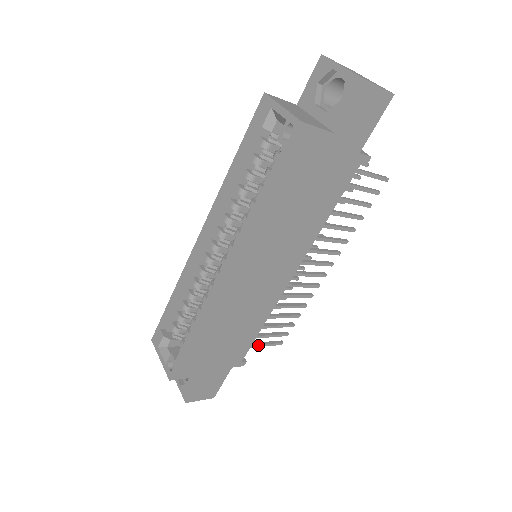
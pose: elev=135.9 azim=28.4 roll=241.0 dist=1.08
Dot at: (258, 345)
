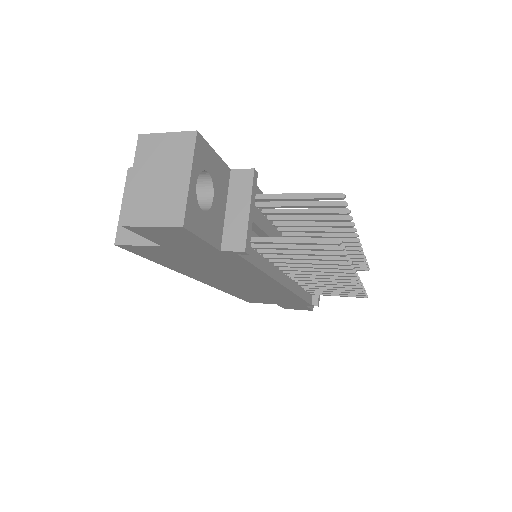
Dot at: (331, 295)
